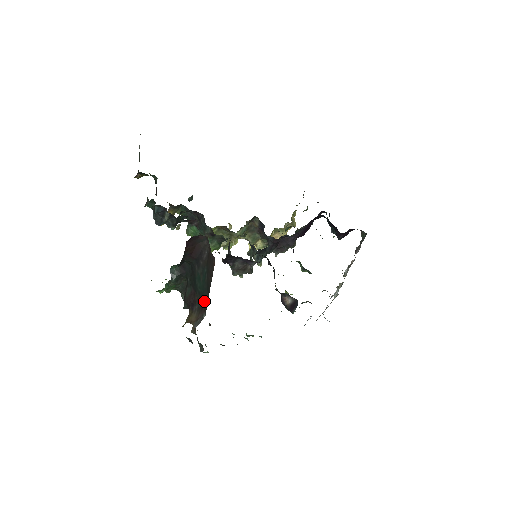
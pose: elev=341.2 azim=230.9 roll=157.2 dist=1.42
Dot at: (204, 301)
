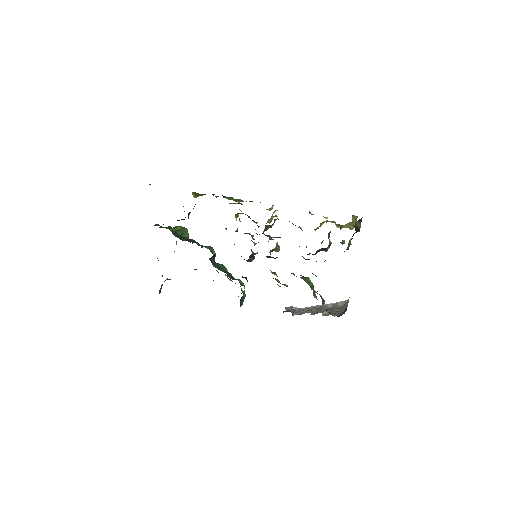
Dot at: occluded
